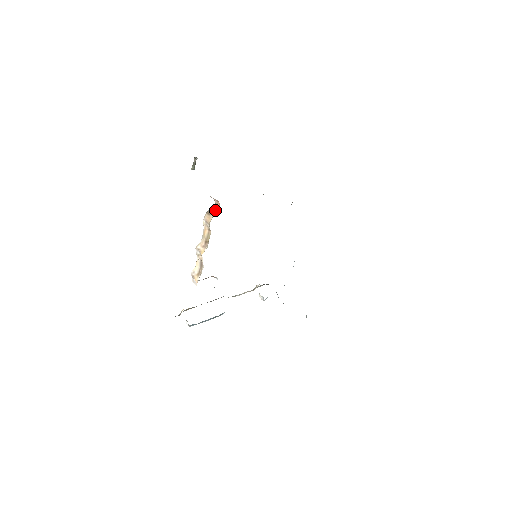
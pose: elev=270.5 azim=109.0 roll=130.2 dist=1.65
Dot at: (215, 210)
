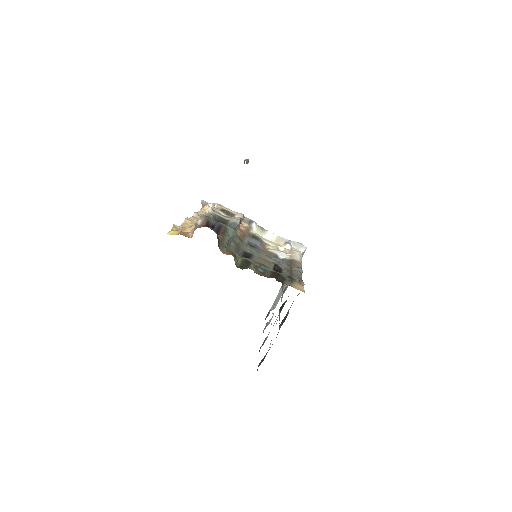
Dot at: (192, 233)
